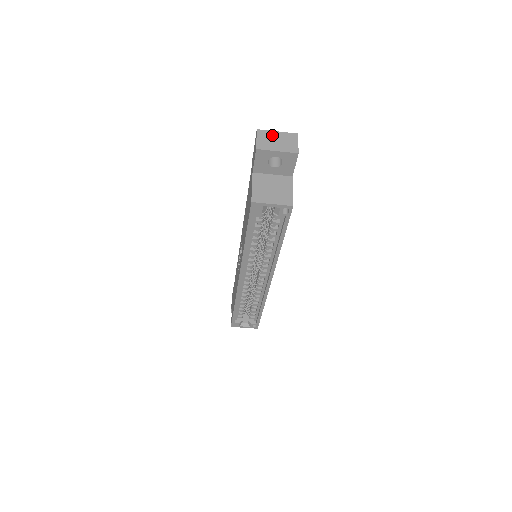
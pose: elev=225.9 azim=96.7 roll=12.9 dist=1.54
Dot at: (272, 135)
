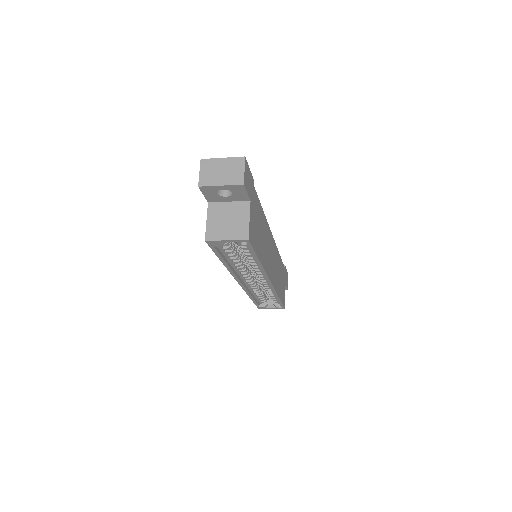
Dot at: (216, 164)
